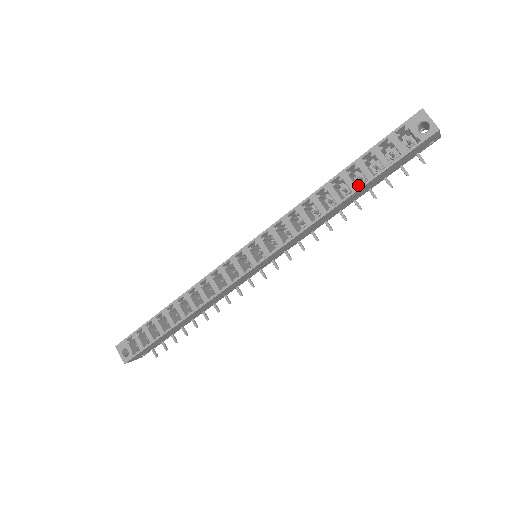
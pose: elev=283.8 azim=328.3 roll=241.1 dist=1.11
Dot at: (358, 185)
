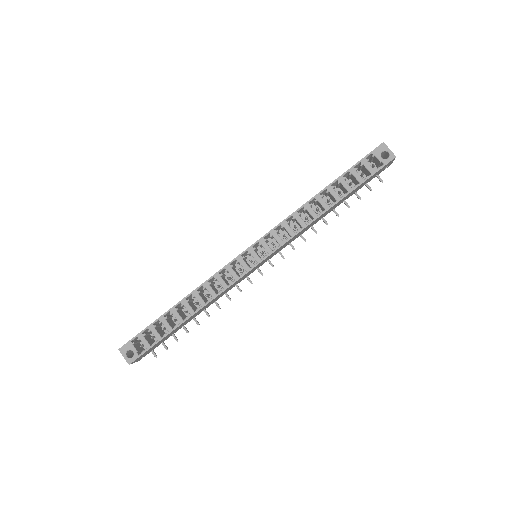
Dot at: occluded
